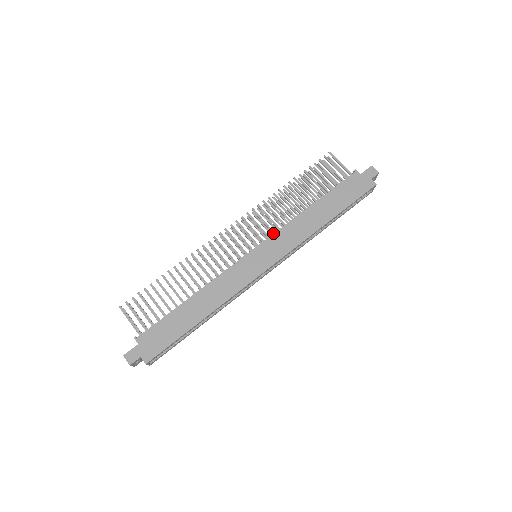
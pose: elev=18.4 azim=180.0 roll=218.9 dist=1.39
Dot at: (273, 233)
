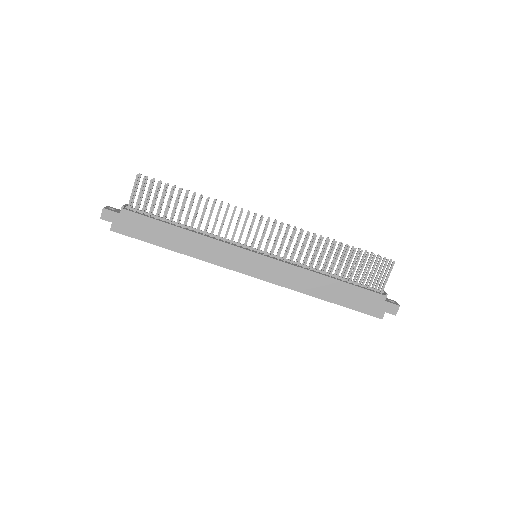
Dot at: (284, 259)
